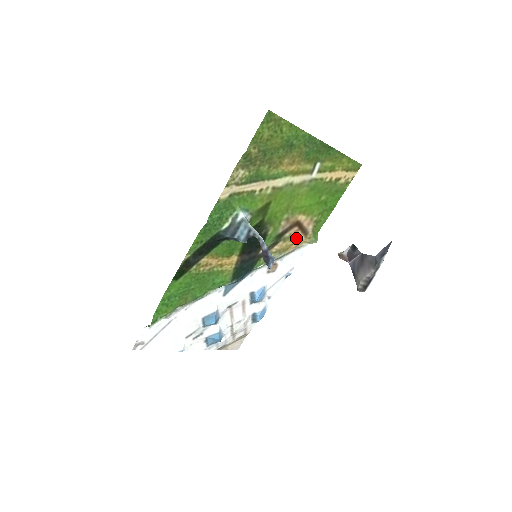
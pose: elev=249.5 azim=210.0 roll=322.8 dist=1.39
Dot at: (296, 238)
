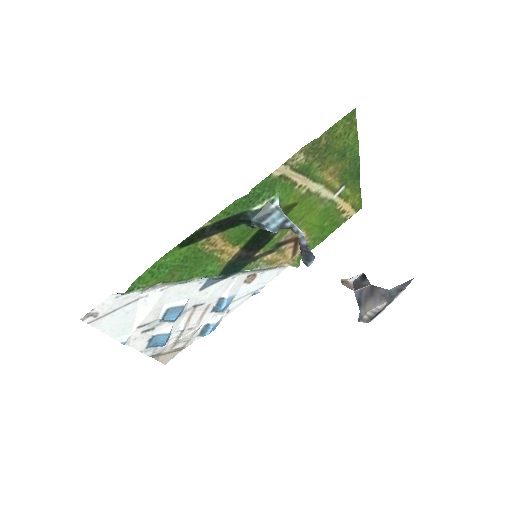
Dot at: (286, 255)
